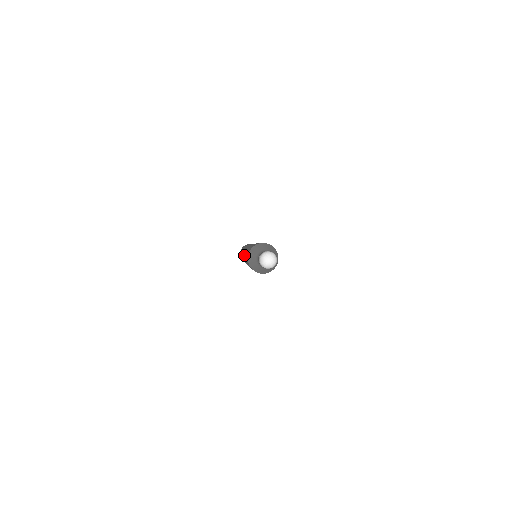
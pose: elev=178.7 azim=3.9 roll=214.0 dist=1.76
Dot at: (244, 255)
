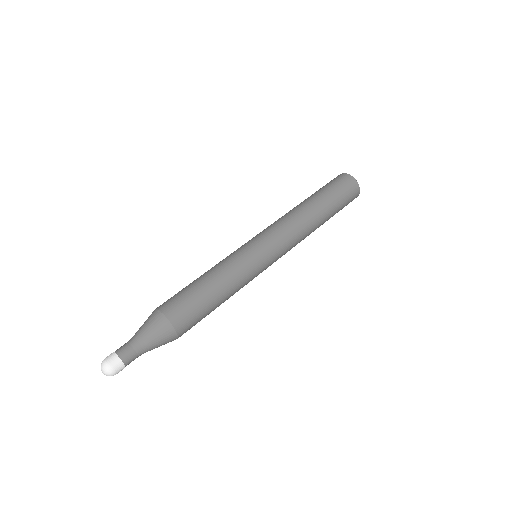
Dot at: occluded
